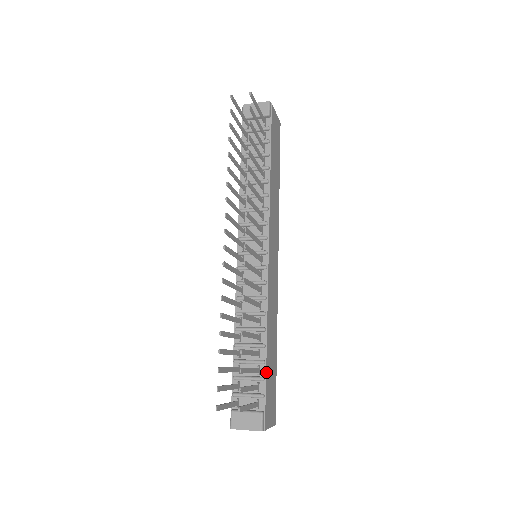
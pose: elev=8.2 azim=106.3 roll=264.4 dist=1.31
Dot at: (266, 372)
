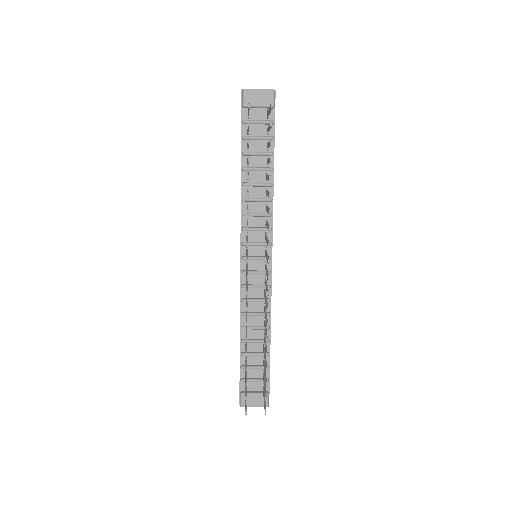
Dot at: occluded
